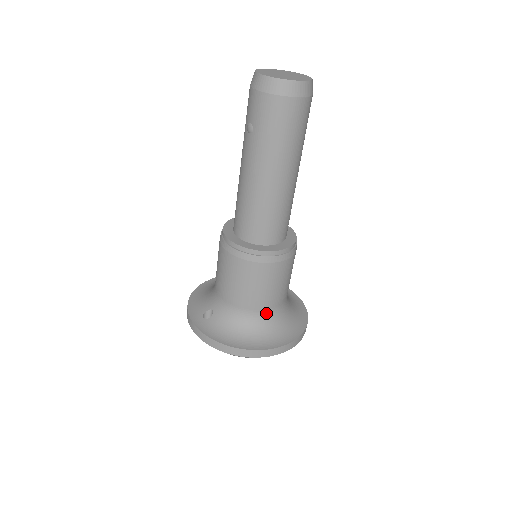
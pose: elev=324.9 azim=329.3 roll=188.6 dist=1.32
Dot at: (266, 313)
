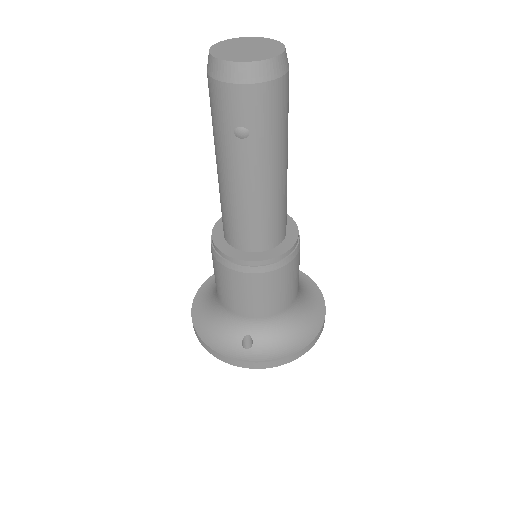
Dot at: (297, 299)
